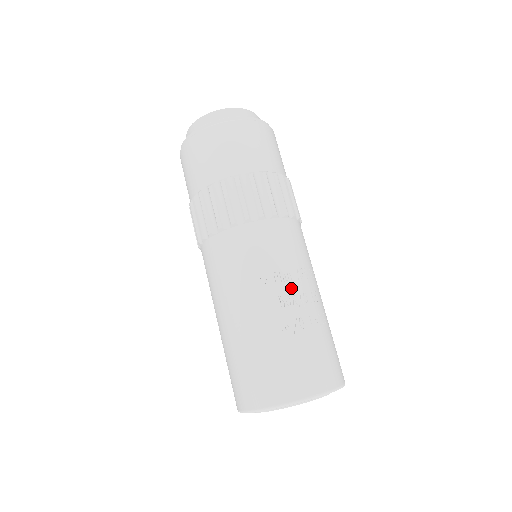
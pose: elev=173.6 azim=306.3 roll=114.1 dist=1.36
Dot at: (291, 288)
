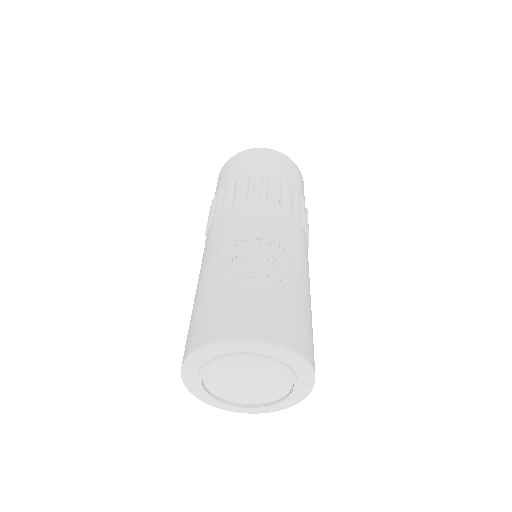
Dot at: (242, 249)
